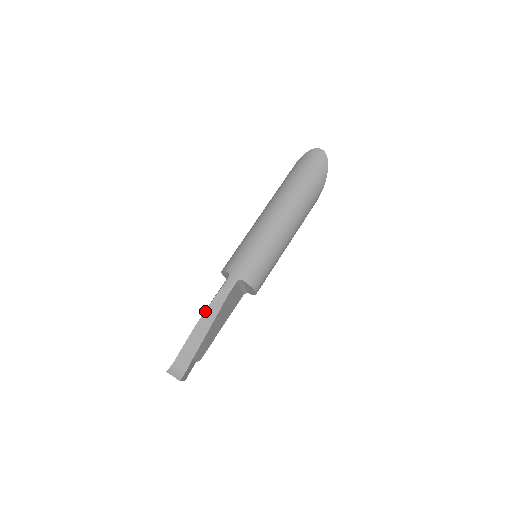
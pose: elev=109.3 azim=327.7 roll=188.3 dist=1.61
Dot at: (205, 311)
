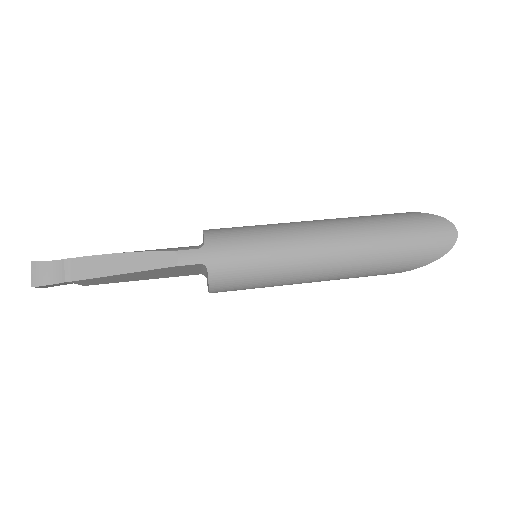
Dot at: (135, 252)
